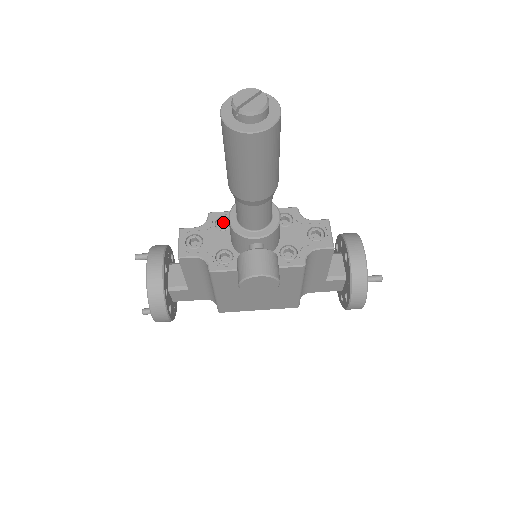
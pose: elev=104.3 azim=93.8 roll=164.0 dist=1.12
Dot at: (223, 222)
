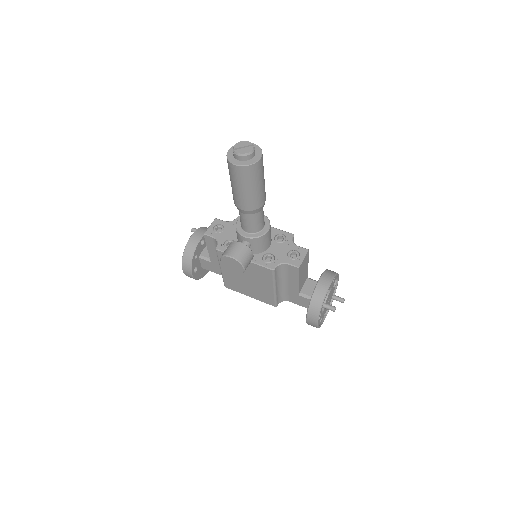
Dot at: occluded
